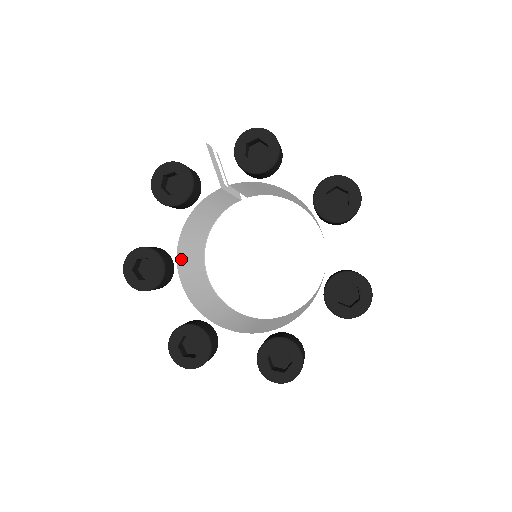
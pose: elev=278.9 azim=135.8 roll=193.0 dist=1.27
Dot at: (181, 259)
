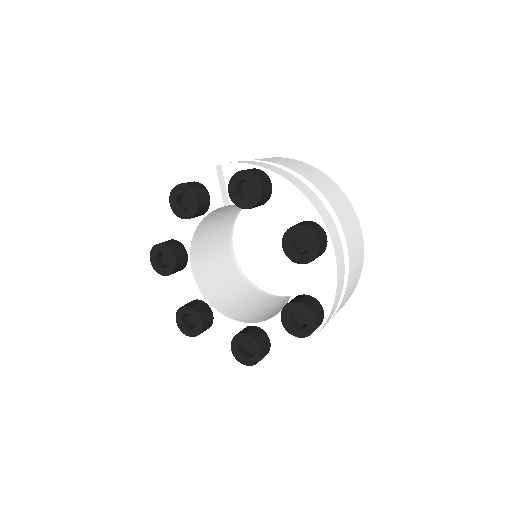
Dot at: (196, 250)
